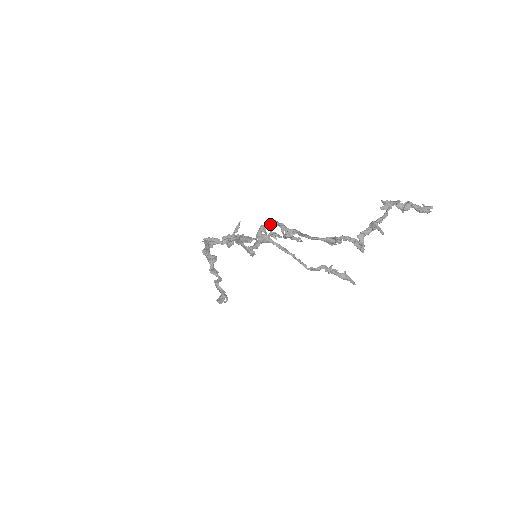
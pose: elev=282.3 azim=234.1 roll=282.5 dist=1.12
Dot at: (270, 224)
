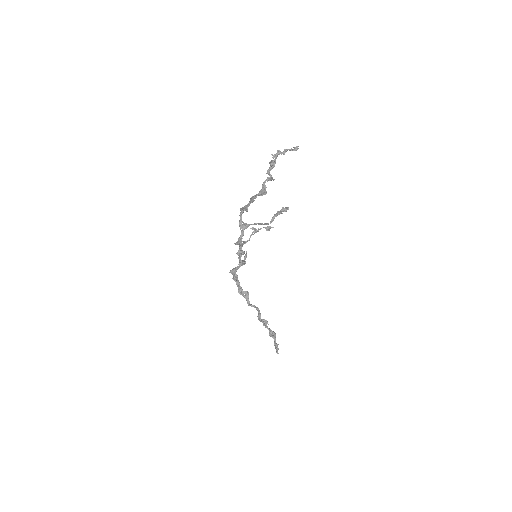
Dot at: (241, 213)
